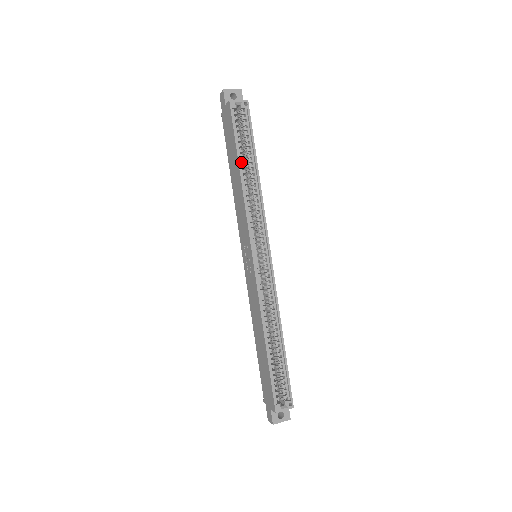
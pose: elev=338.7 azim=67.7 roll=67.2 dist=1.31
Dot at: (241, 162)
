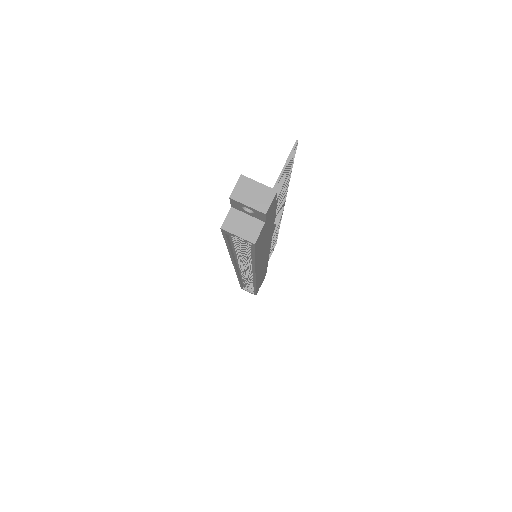
Dot at: (234, 249)
